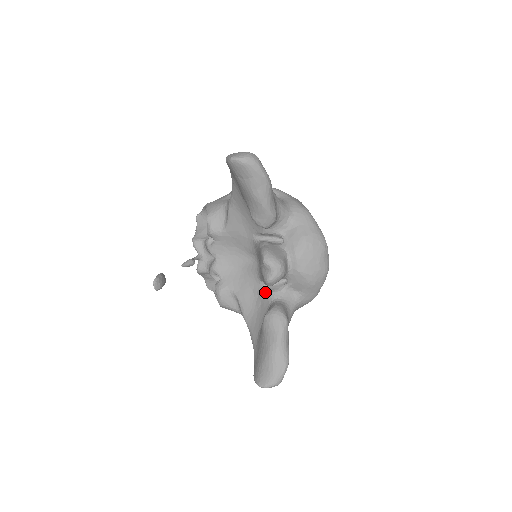
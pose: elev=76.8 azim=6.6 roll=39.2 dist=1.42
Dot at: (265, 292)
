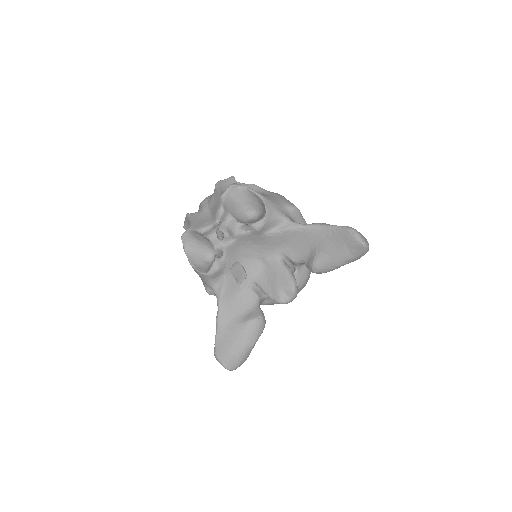
Dot at: (253, 293)
